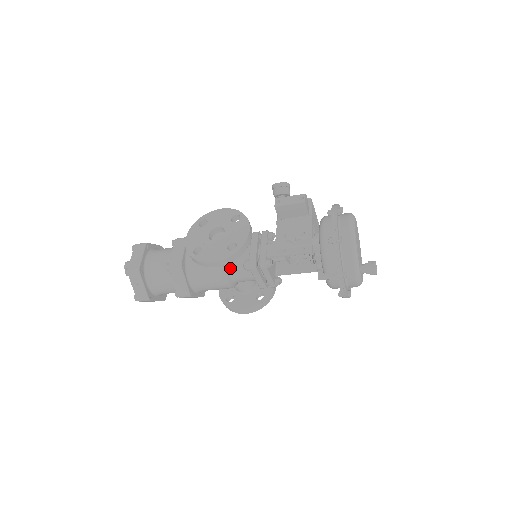
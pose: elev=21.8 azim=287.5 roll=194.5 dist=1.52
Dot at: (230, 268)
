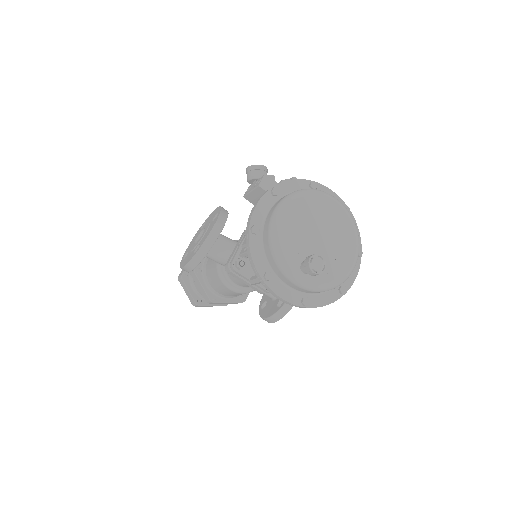
Dot at: (226, 272)
